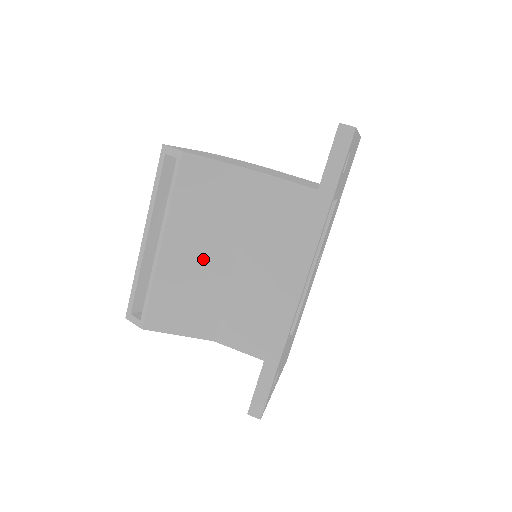
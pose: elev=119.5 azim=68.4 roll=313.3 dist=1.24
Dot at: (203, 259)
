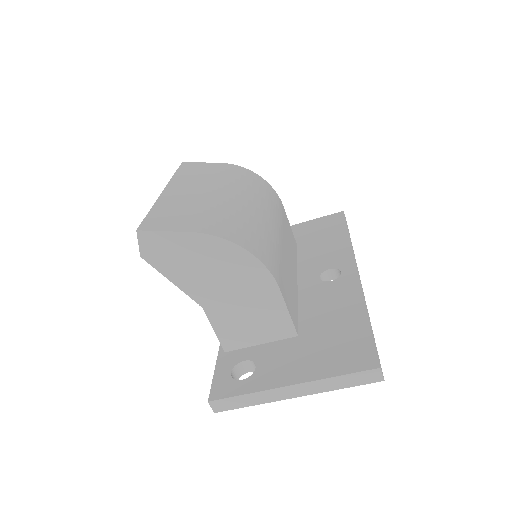
Dot at: occluded
